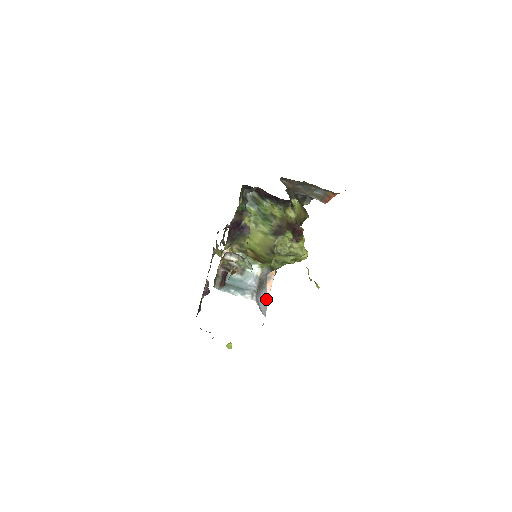
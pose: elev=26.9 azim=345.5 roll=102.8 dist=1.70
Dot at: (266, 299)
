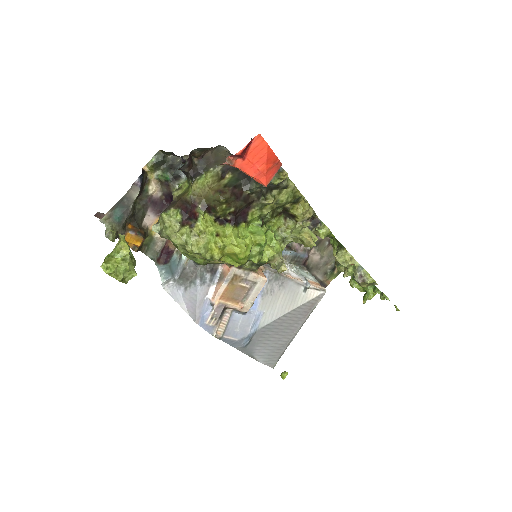
Dot at: (196, 298)
